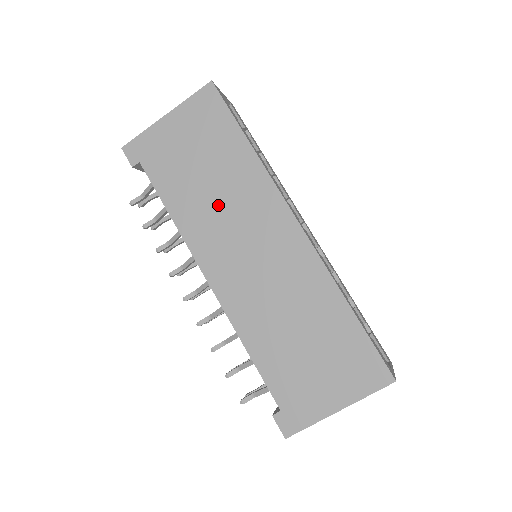
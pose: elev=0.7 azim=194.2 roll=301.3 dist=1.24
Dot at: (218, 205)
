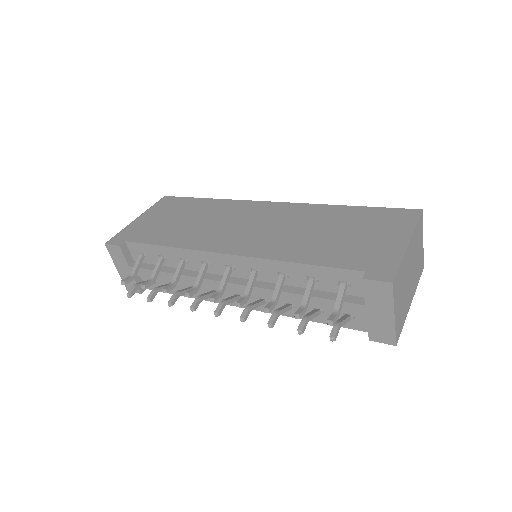
Dot at: (206, 224)
